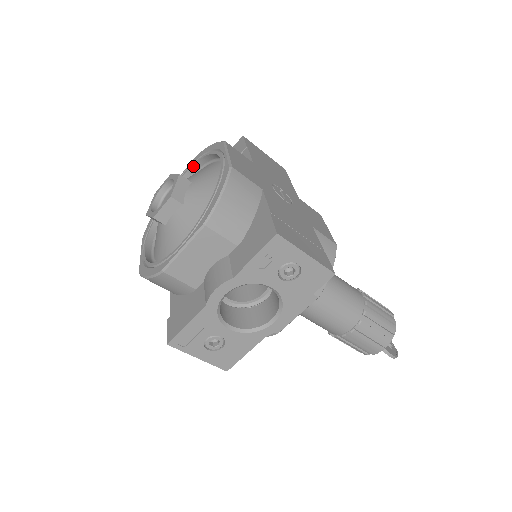
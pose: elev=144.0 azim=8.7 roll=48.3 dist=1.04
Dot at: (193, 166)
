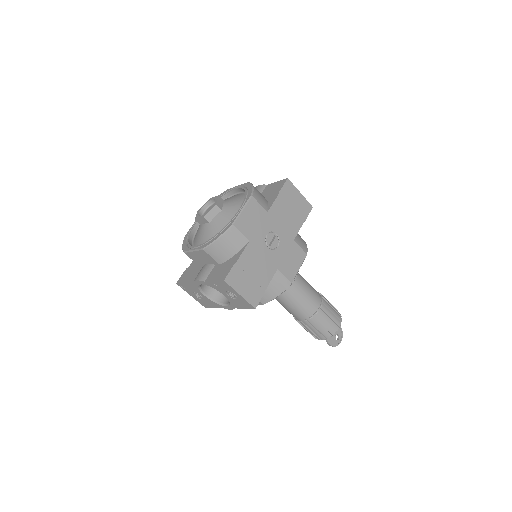
Dot at: (242, 189)
